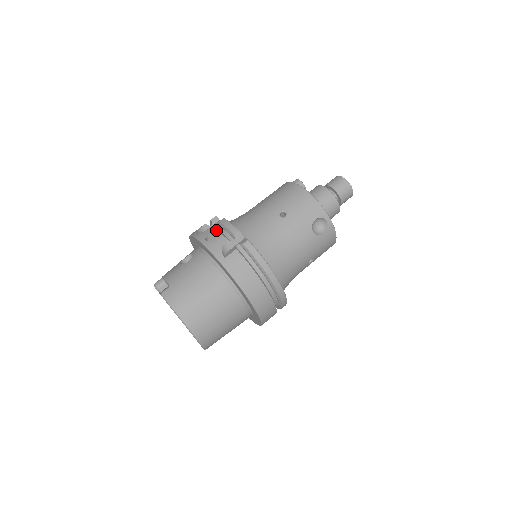
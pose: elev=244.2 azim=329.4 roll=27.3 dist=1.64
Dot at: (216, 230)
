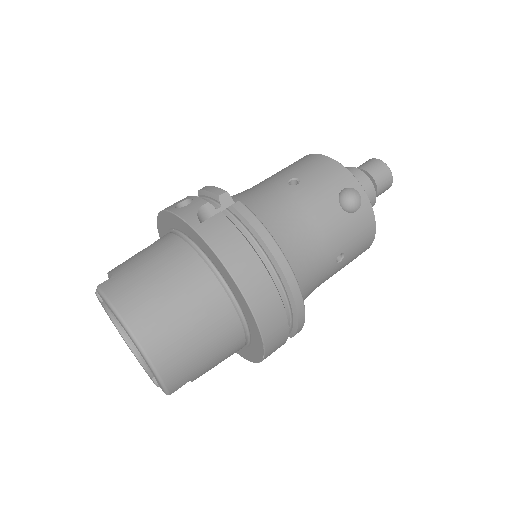
Dot at: (192, 196)
